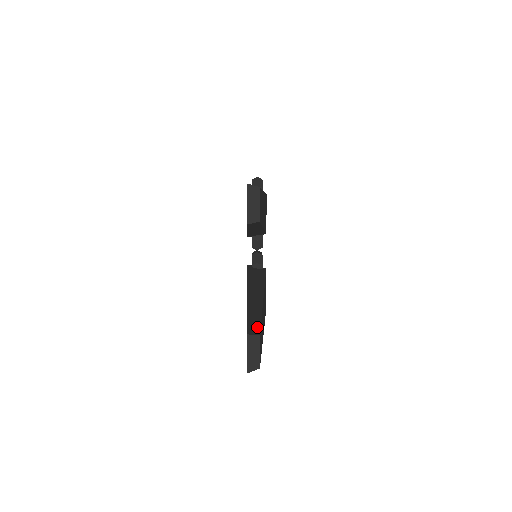
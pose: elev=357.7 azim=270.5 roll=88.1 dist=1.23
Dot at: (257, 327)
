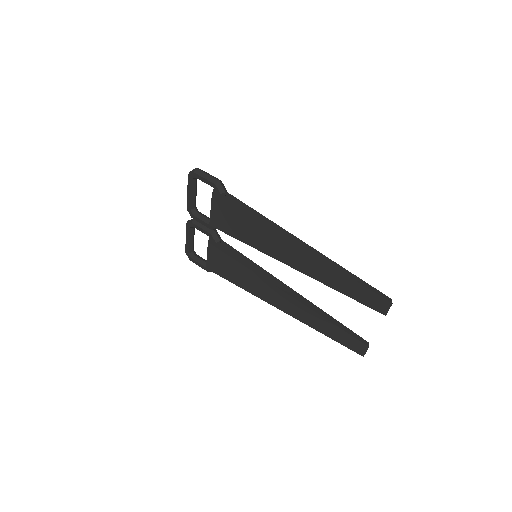
Dot at: (358, 336)
